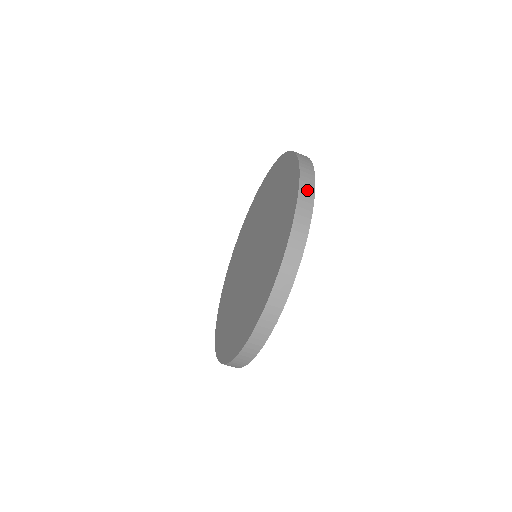
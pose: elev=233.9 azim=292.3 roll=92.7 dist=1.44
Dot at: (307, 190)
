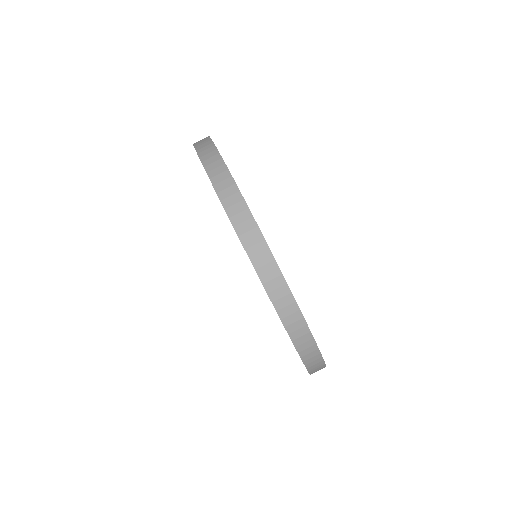
Dot at: (213, 163)
